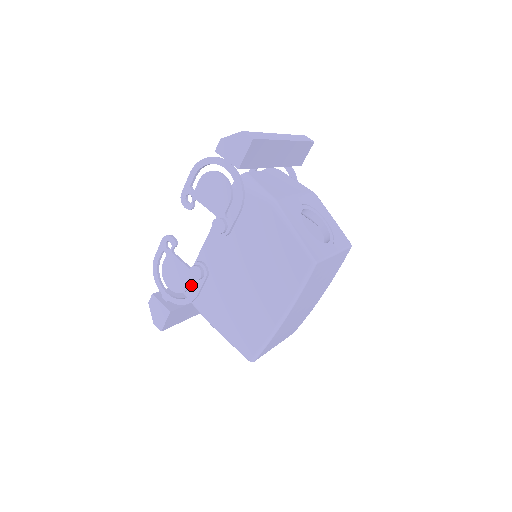
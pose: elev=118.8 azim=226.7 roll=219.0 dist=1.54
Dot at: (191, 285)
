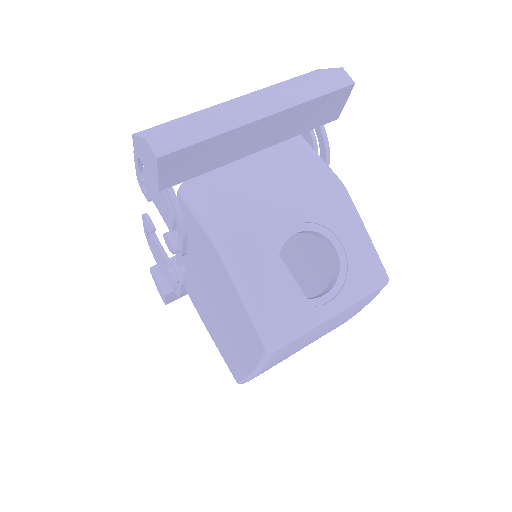
Dot at: occluded
